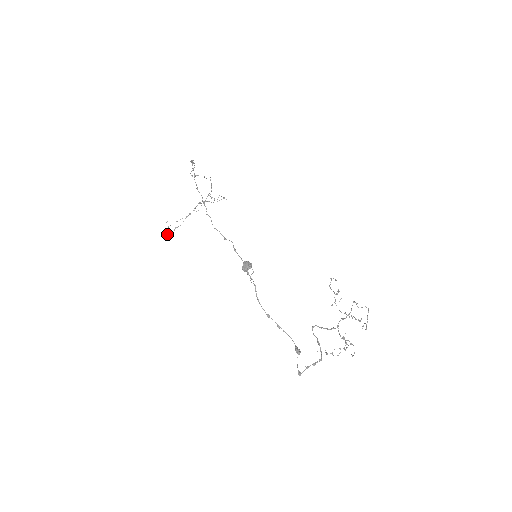
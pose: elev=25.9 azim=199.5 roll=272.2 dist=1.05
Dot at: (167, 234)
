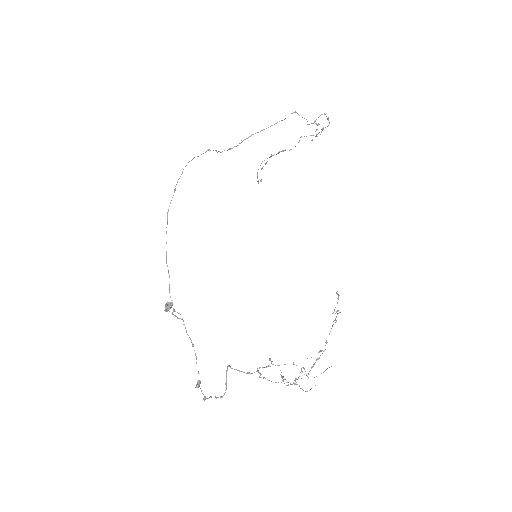
Dot at: (261, 181)
